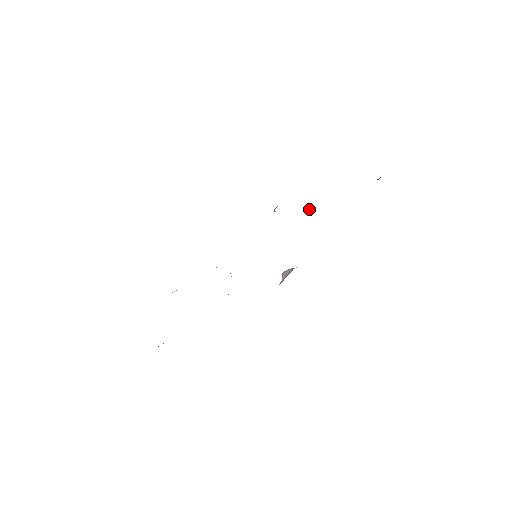
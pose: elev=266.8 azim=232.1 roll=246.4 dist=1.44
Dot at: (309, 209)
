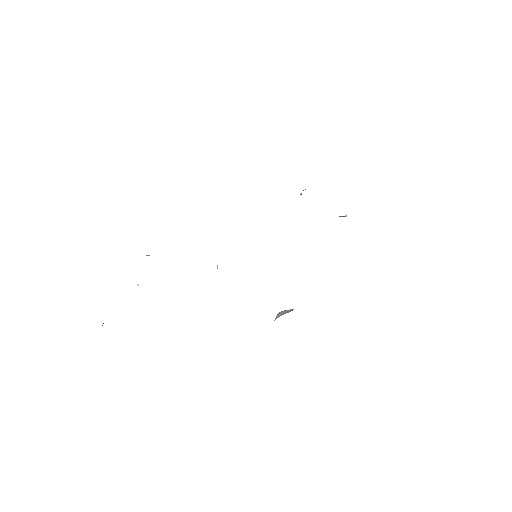
Dot at: (345, 215)
